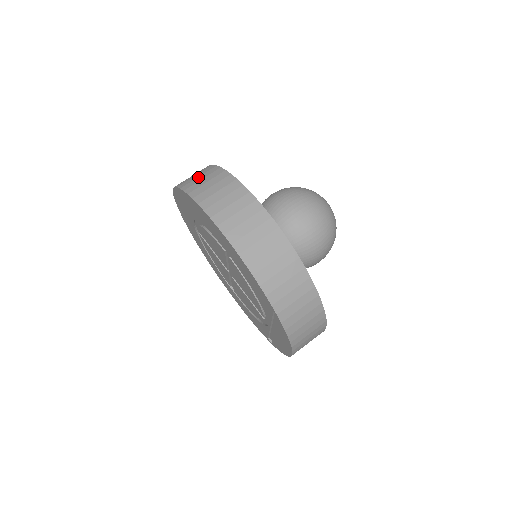
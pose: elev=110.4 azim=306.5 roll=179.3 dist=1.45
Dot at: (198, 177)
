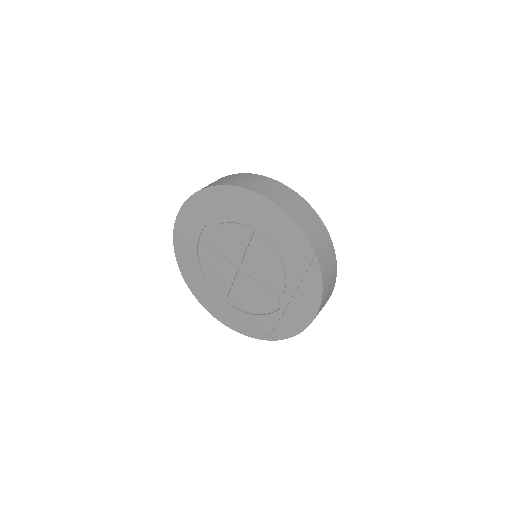
Dot at: (219, 181)
